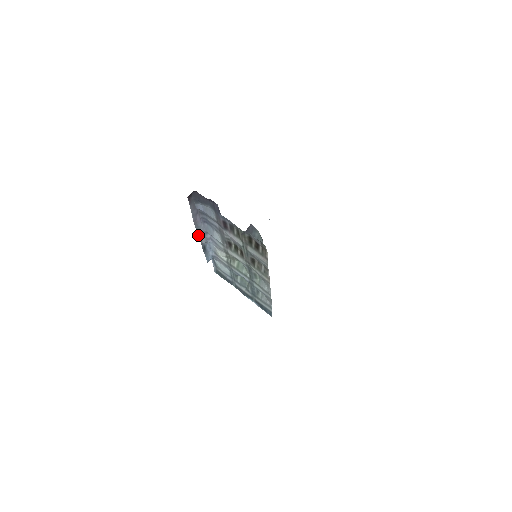
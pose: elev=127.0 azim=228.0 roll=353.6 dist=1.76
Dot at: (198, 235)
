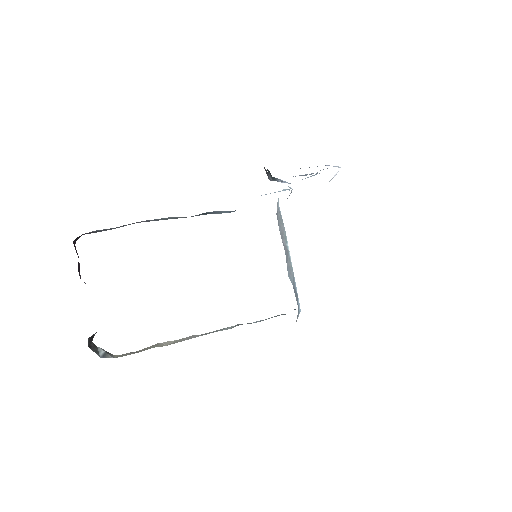
Dot at: (170, 218)
